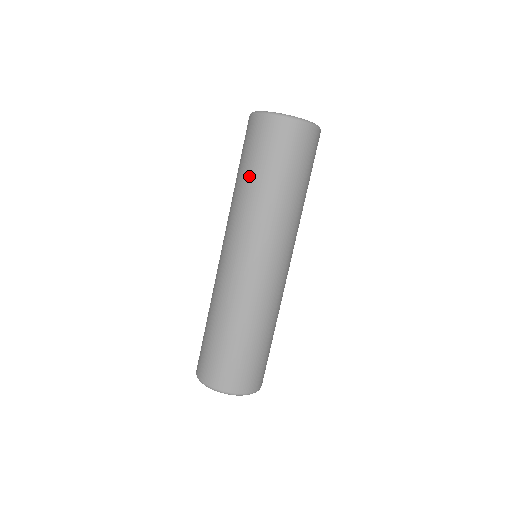
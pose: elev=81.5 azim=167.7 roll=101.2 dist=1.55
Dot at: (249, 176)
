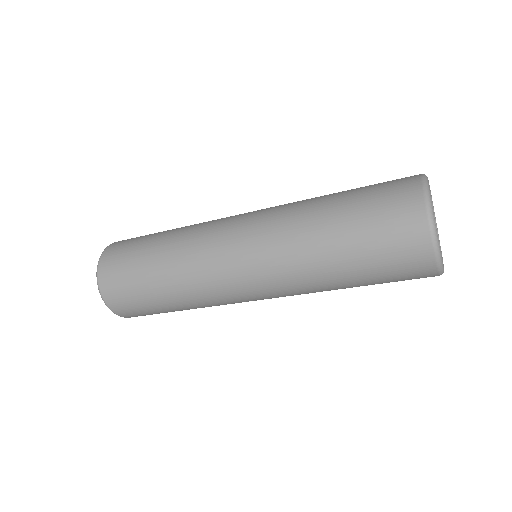
Dot at: (354, 286)
